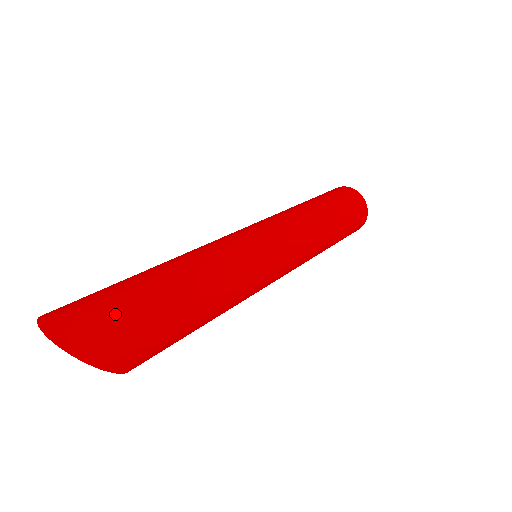
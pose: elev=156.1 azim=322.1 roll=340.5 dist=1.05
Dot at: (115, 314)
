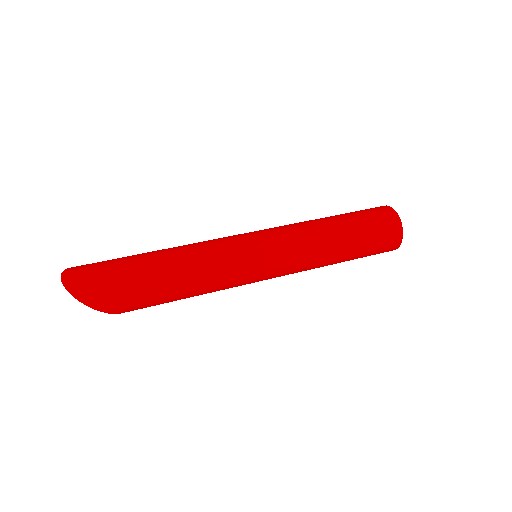
Dot at: (105, 276)
